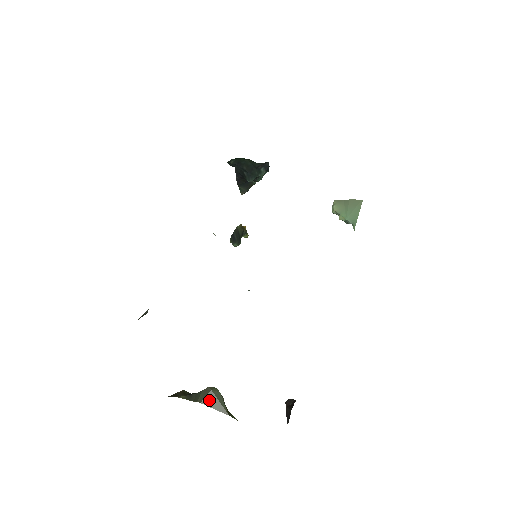
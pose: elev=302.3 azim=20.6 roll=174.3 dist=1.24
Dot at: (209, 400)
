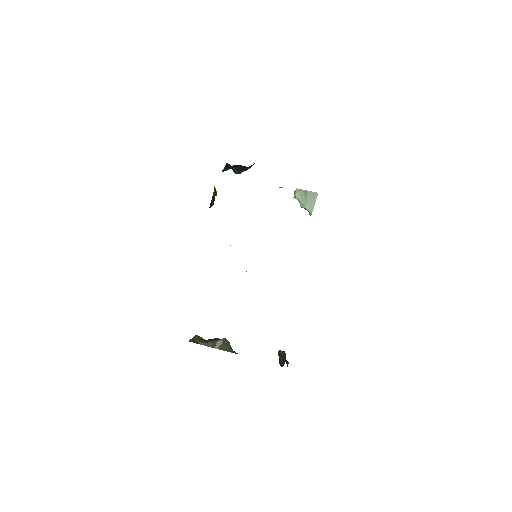
Dot at: (222, 347)
